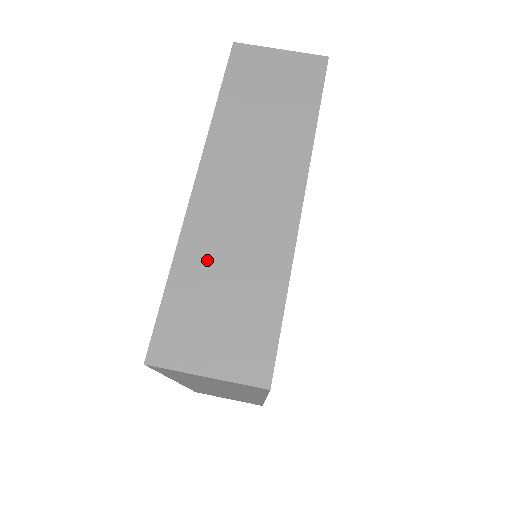
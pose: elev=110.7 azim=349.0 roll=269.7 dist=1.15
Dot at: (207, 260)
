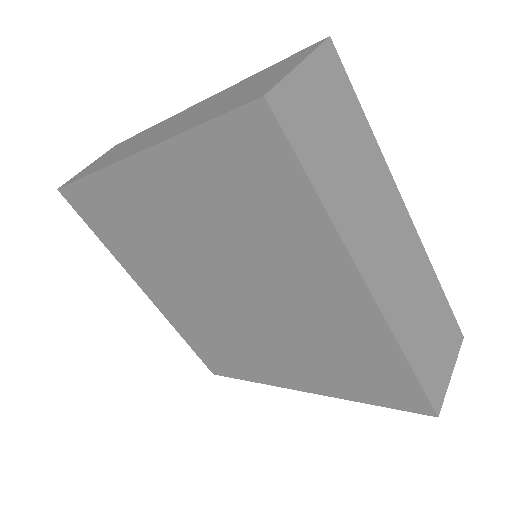
Dot at: (413, 327)
